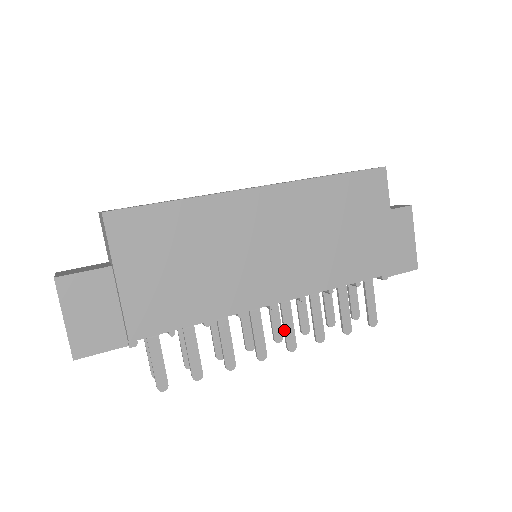
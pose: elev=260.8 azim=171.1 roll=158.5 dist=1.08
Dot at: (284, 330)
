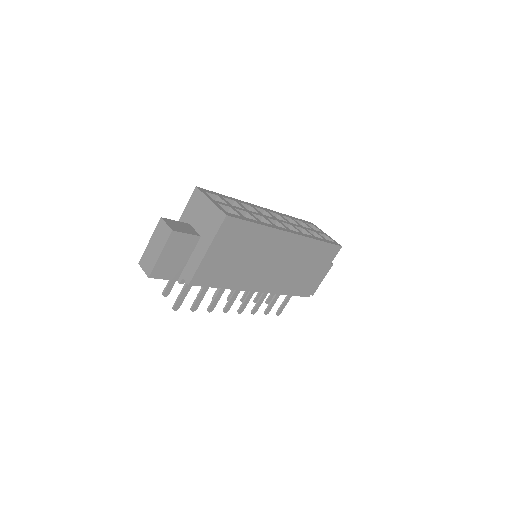
Dot at: (244, 302)
